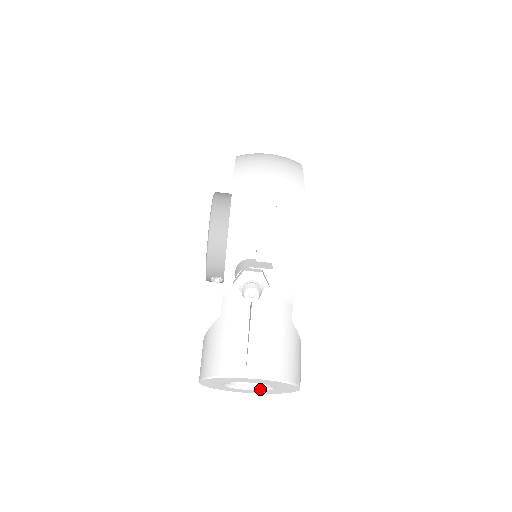
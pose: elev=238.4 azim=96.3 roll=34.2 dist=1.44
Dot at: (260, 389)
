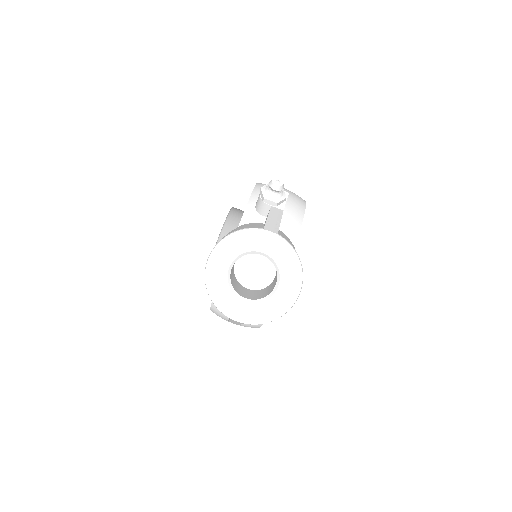
Dot at: (258, 301)
